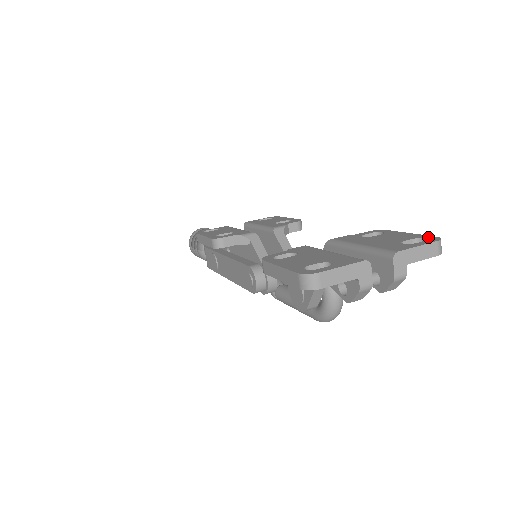
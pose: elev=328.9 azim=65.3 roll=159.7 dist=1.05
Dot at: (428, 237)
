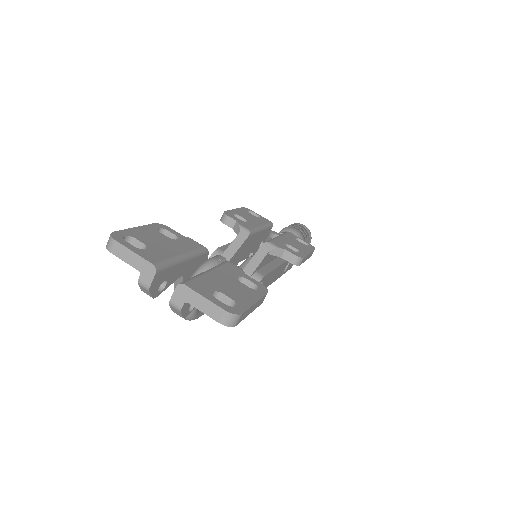
Dot at: (239, 308)
